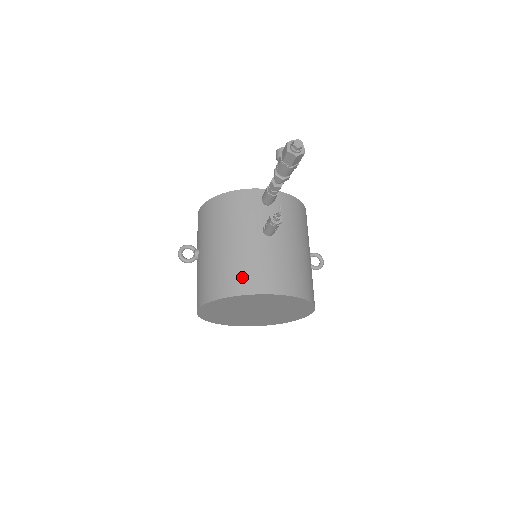
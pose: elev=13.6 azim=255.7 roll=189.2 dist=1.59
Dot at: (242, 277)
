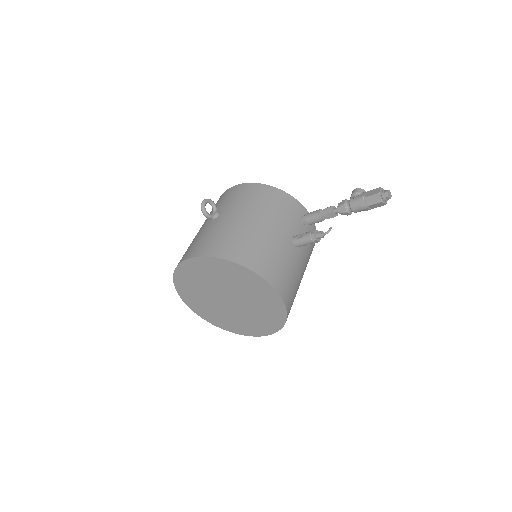
Dot at: (261, 258)
